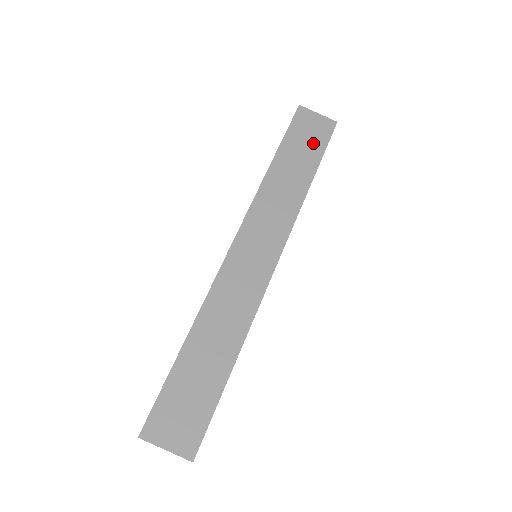
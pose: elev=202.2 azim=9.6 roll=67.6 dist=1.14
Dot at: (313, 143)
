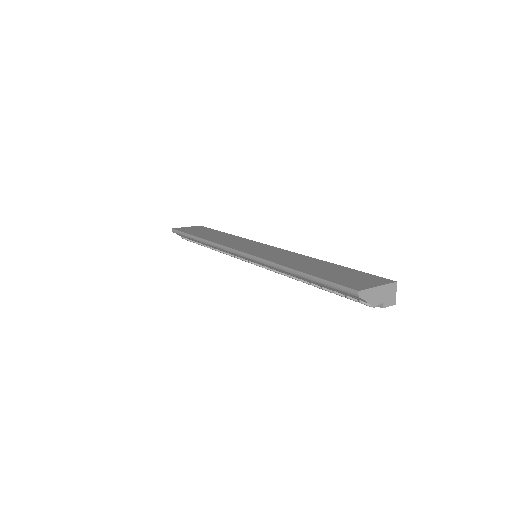
Dot at: (204, 230)
